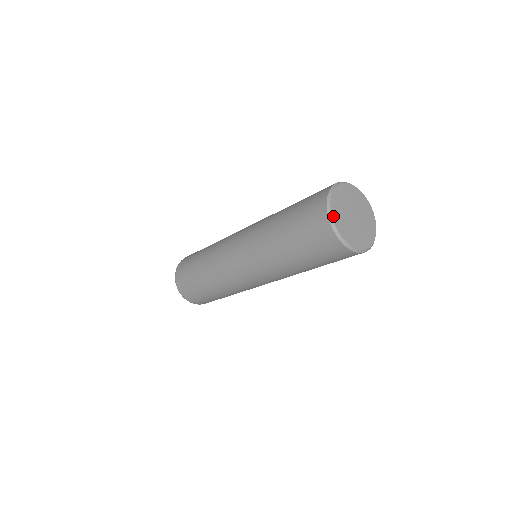
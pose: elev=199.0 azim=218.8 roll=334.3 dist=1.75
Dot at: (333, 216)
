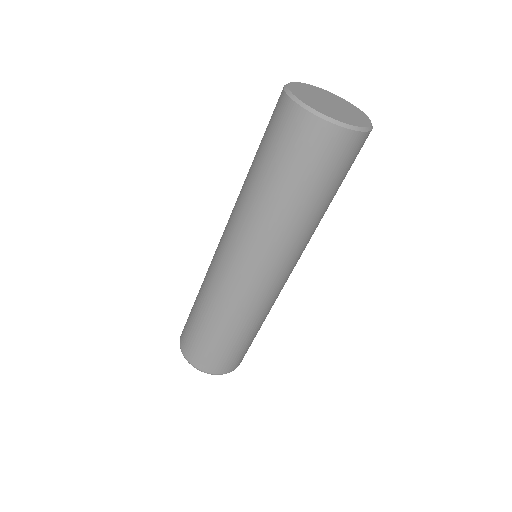
Dot at: (316, 110)
